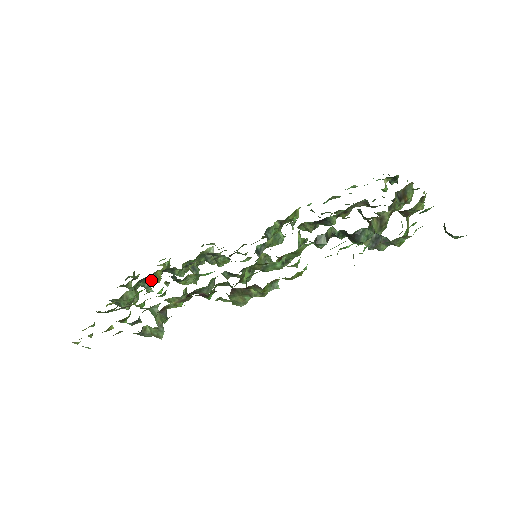
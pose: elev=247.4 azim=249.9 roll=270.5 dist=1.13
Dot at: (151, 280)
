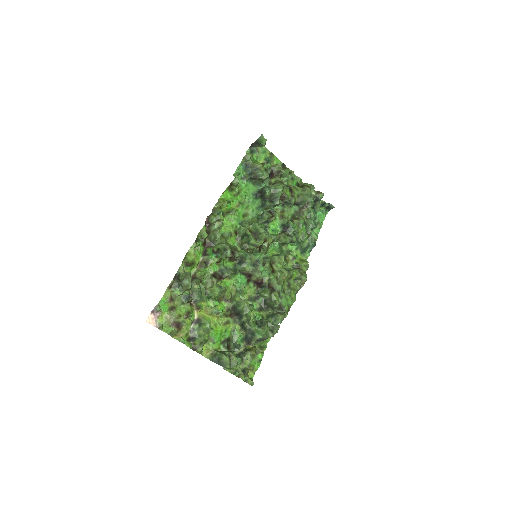
Dot at: (246, 352)
